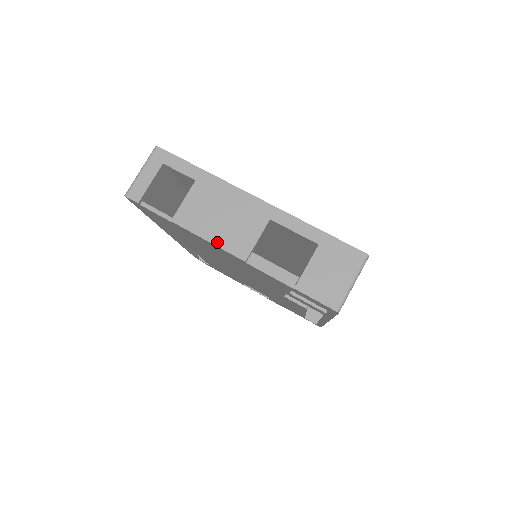
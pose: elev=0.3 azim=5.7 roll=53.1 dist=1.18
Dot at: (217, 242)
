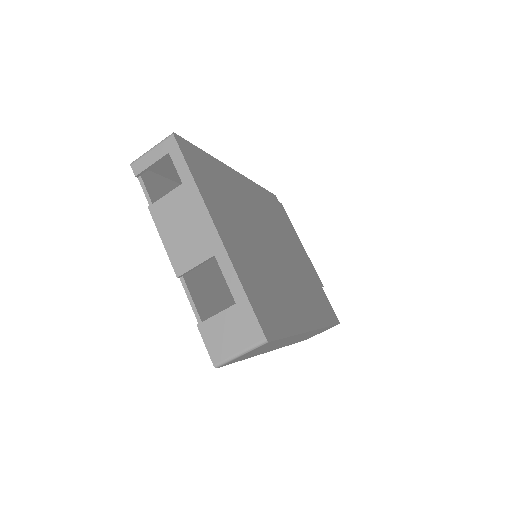
Dot at: (168, 247)
